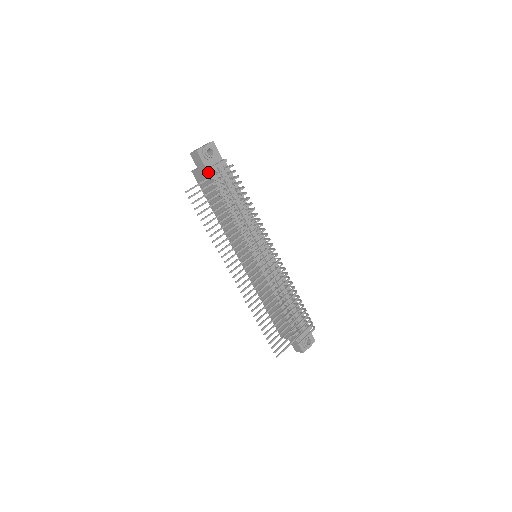
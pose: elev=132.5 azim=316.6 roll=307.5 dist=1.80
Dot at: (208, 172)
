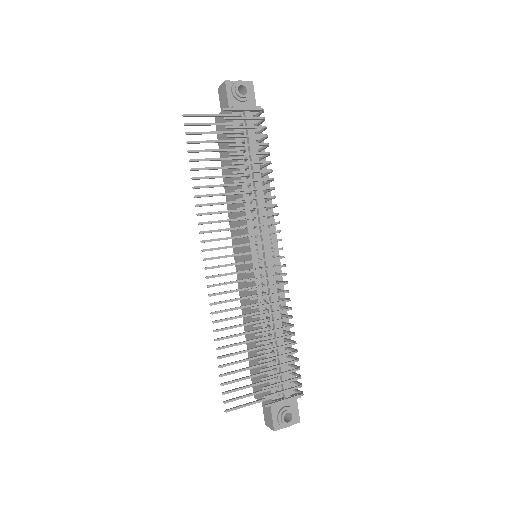
Dot at: (230, 113)
